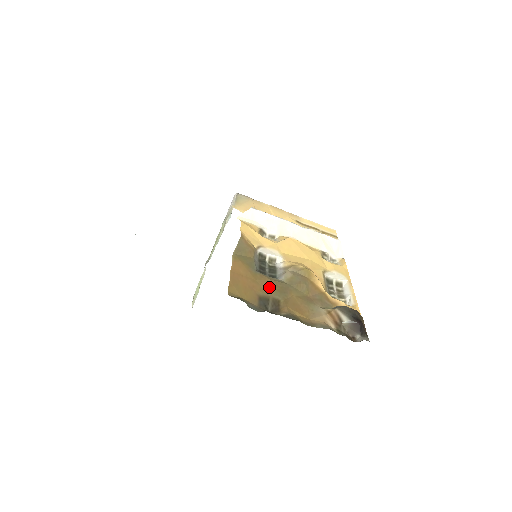
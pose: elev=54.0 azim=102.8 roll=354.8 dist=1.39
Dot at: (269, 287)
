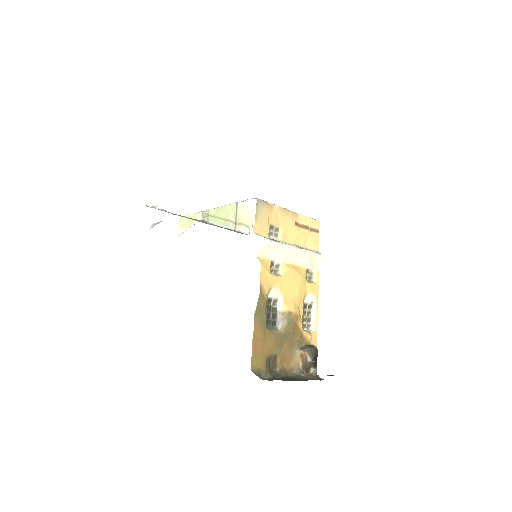
Dot at: (273, 345)
